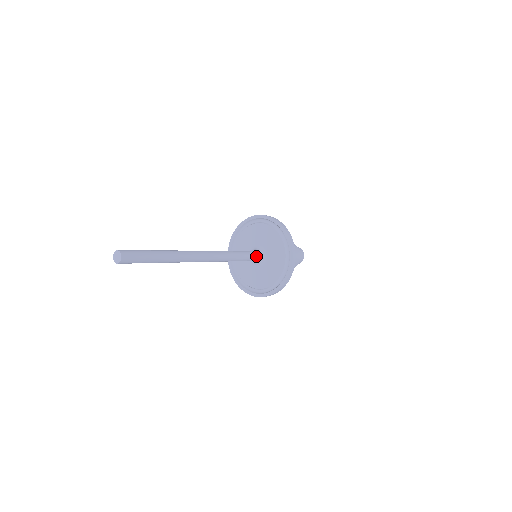
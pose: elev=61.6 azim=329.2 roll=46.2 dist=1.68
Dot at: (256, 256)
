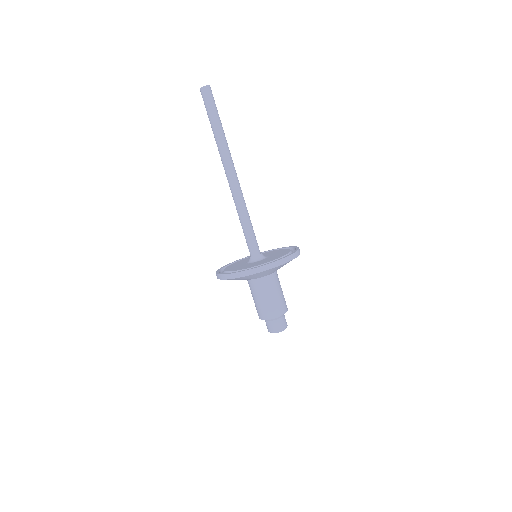
Dot at: (258, 250)
